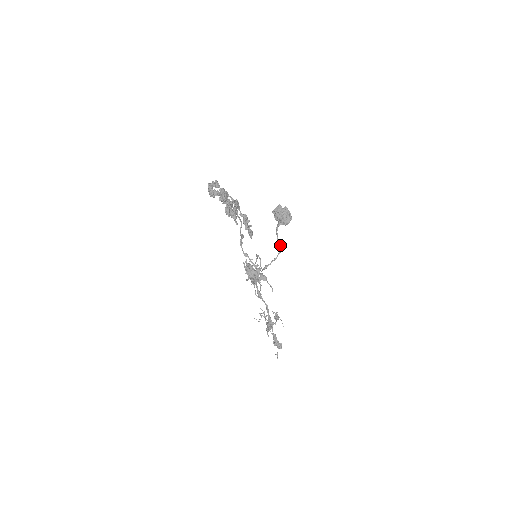
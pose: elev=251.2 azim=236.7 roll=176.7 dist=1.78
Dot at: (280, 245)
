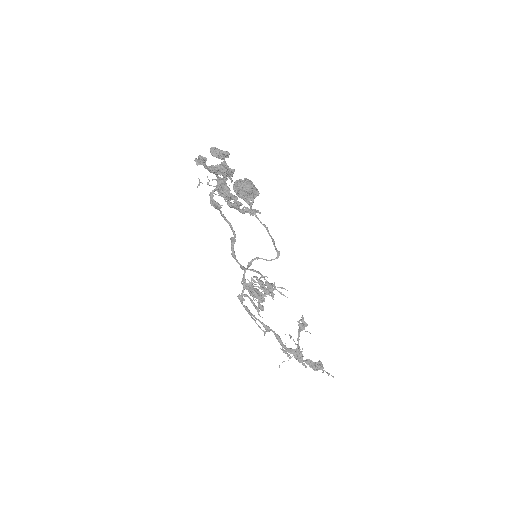
Dot at: (265, 225)
